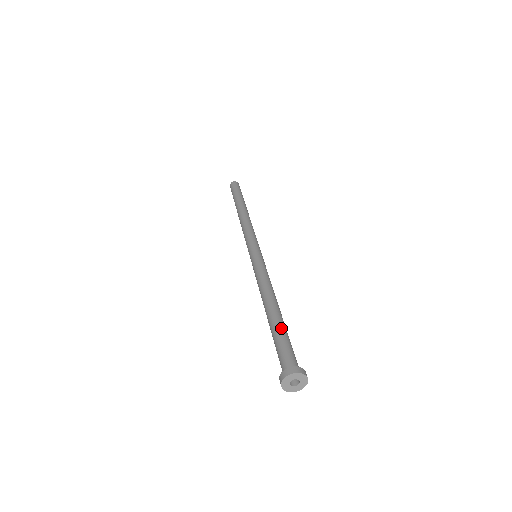
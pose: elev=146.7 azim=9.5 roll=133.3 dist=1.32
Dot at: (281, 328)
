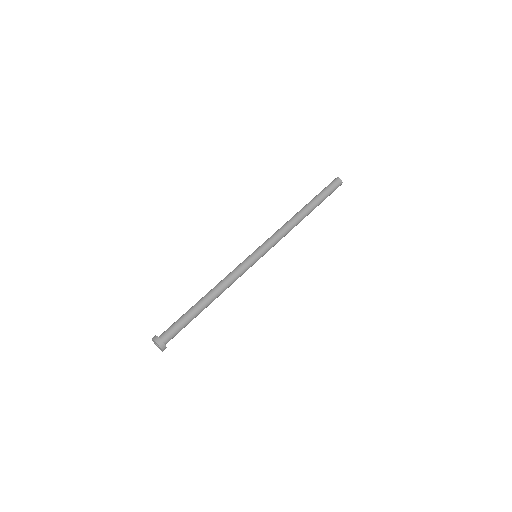
Dot at: (187, 312)
